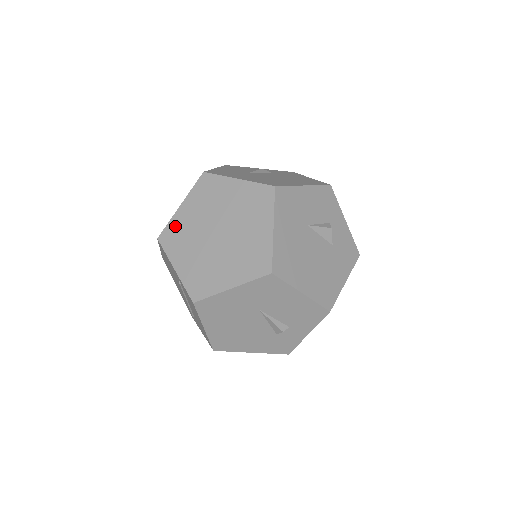
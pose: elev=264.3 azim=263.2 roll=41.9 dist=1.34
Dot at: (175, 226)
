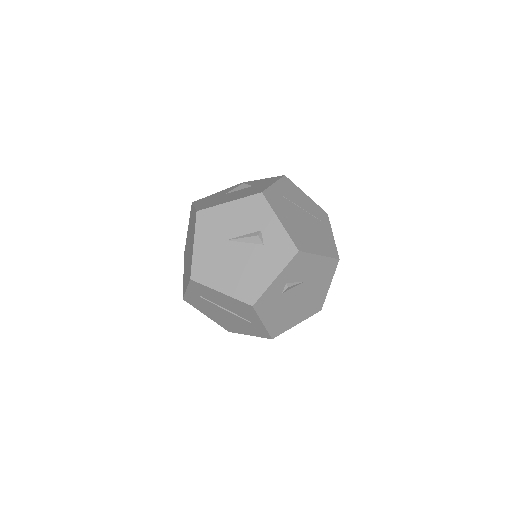
Dot at: occluded
